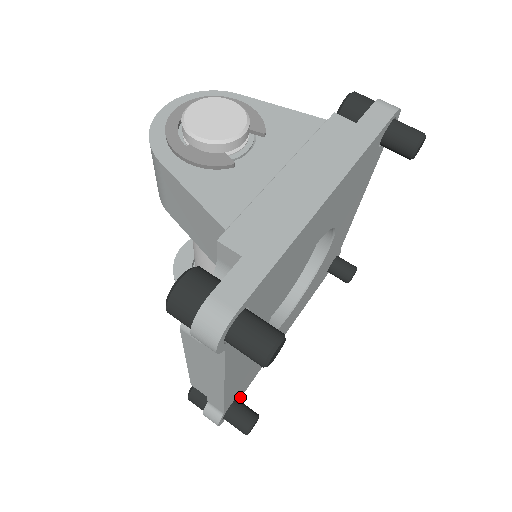
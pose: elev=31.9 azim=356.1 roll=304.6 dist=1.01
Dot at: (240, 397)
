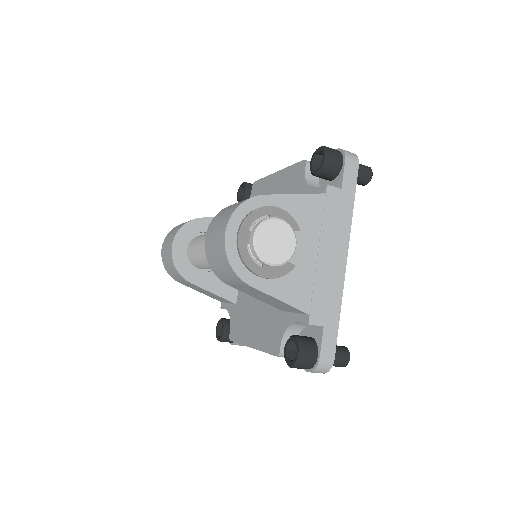
Dot at: occluded
